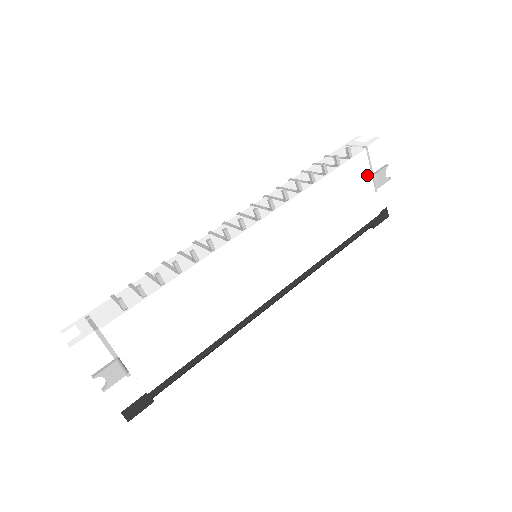
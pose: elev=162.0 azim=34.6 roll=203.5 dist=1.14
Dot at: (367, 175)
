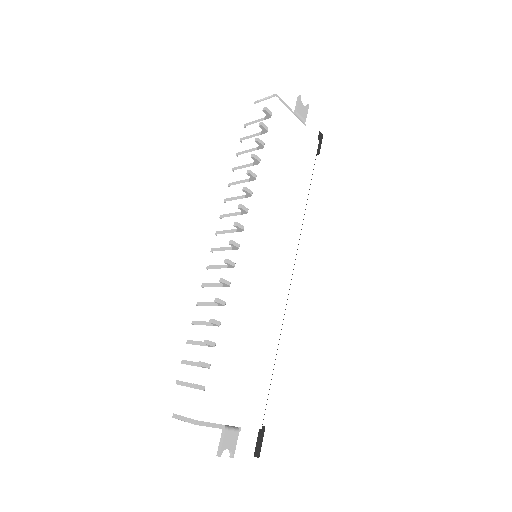
Dot at: (291, 118)
